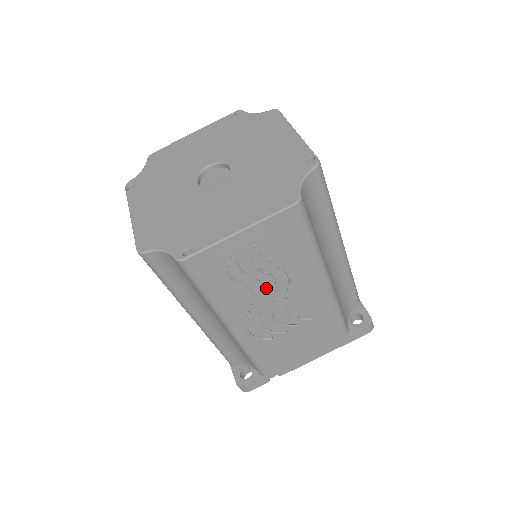
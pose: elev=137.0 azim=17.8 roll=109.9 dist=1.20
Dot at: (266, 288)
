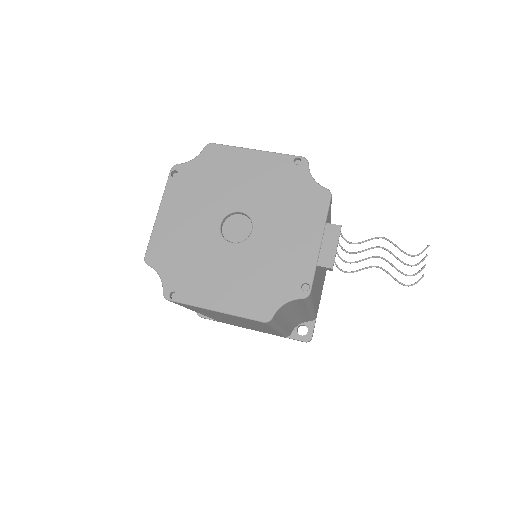
Dot at: occluded
